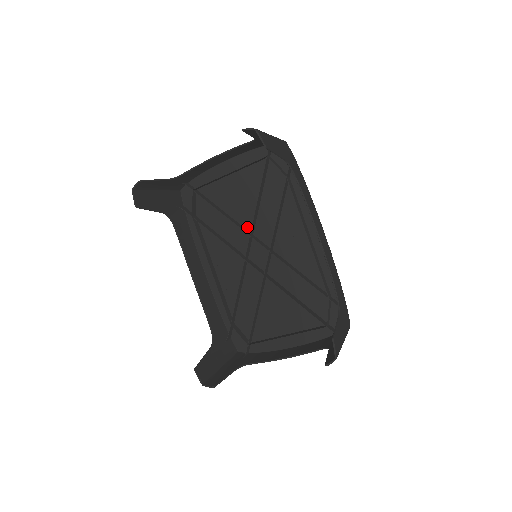
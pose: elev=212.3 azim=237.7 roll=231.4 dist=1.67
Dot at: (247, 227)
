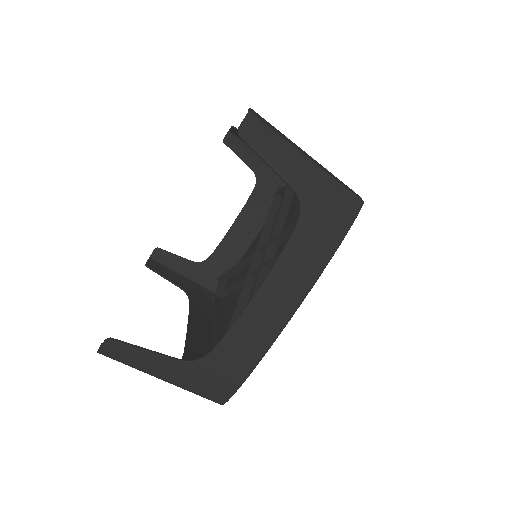
Dot at: occluded
